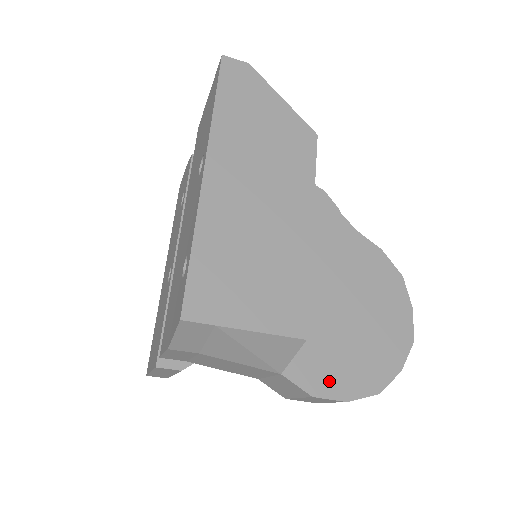
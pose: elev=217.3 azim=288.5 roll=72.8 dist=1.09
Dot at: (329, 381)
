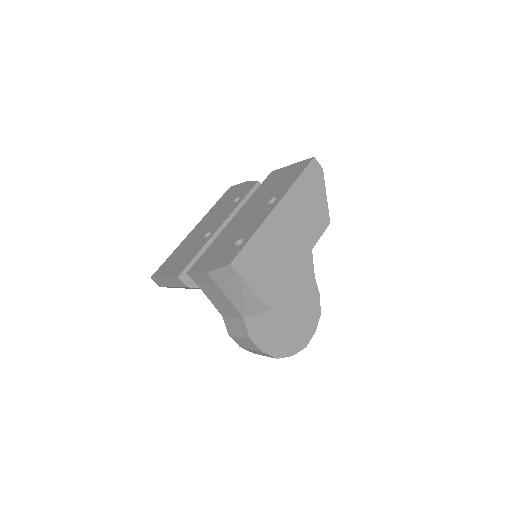
Dot at: (261, 337)
